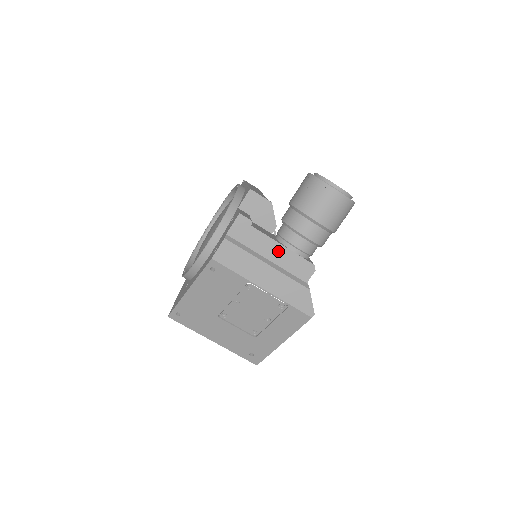
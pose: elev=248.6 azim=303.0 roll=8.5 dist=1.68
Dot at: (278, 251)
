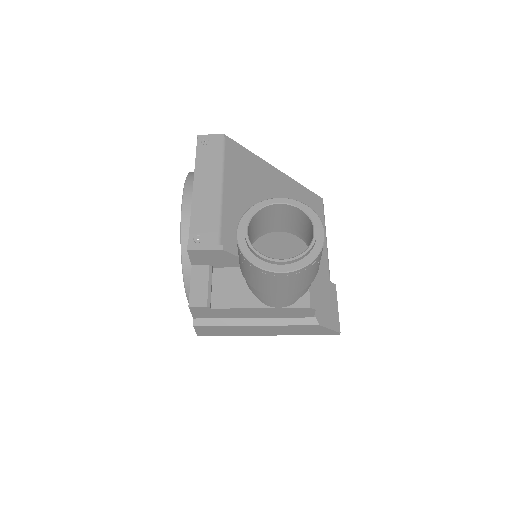
Dot at: (259, 312)
